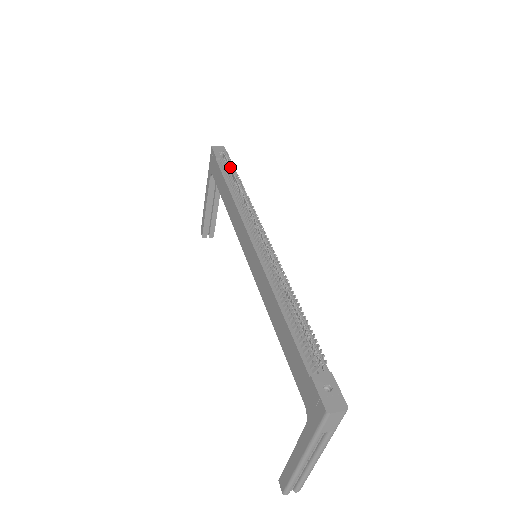
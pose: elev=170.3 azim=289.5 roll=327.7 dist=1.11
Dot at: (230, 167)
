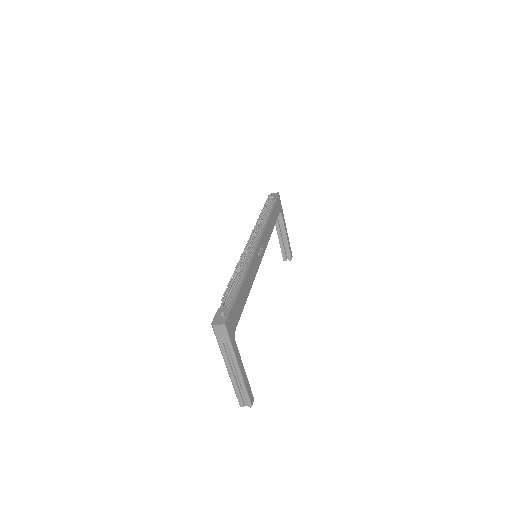
Dot at: (265, 204)
